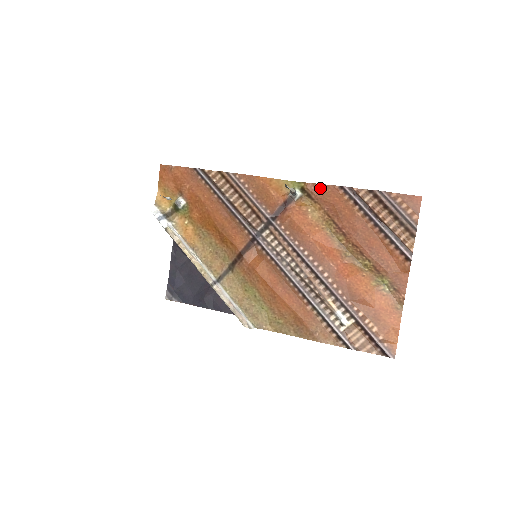
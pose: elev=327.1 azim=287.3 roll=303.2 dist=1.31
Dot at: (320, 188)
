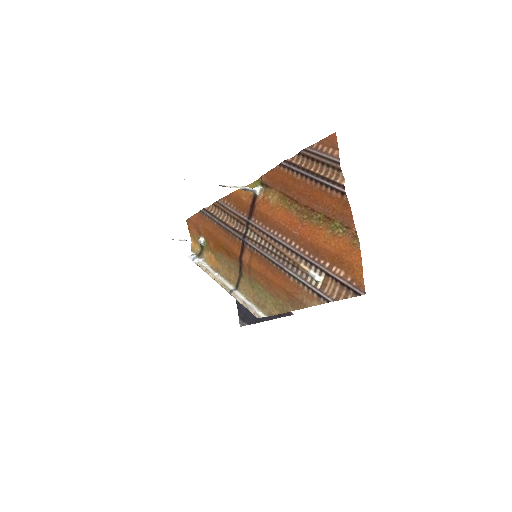
Dot at: (269, 175)
